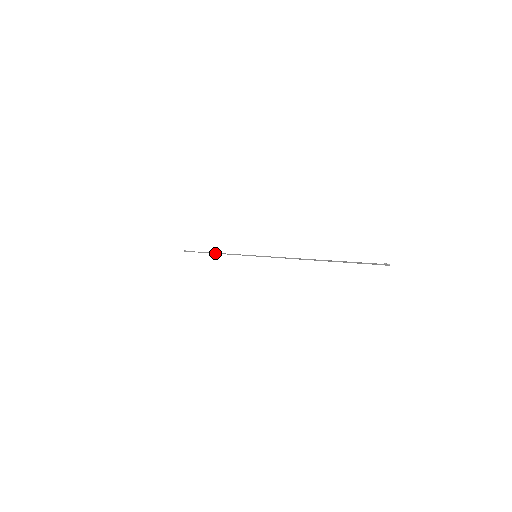
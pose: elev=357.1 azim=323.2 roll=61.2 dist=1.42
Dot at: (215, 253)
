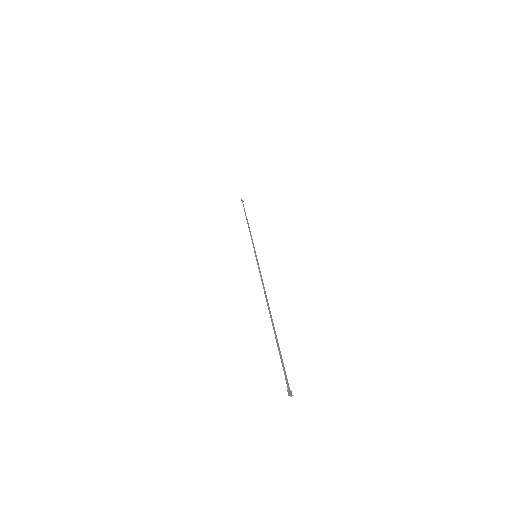
Dot at: (247, 223)
